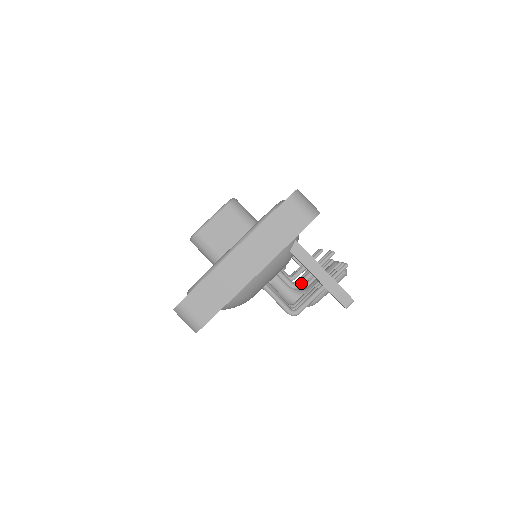
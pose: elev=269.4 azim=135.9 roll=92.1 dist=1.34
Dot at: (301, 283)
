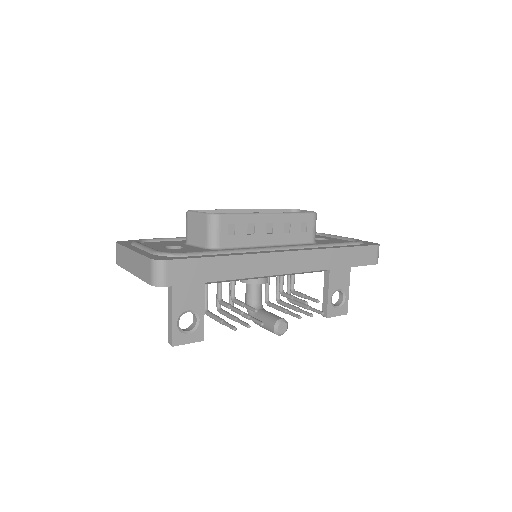
Dot at: (221, 303)
